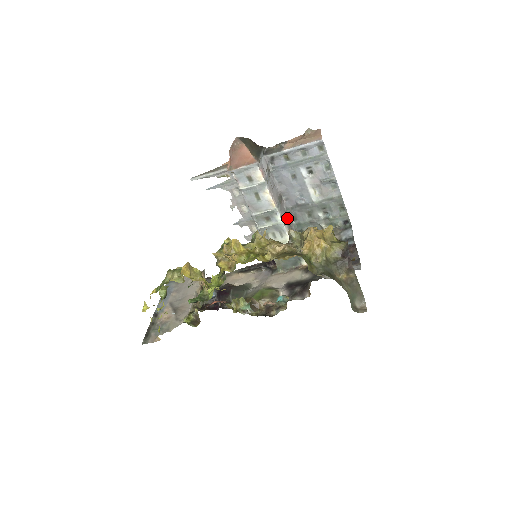
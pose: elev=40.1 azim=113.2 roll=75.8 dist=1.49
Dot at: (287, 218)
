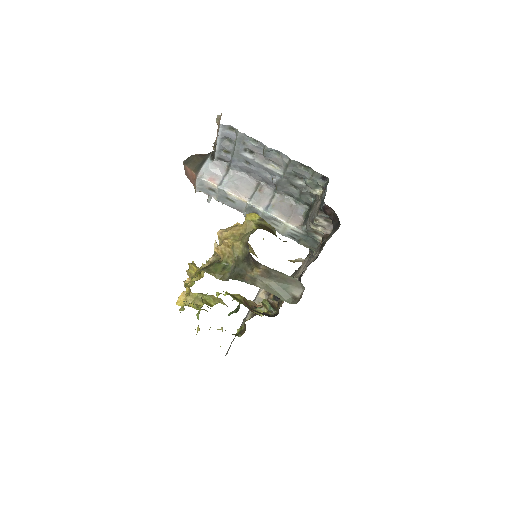
Dot at: (277, 201)
